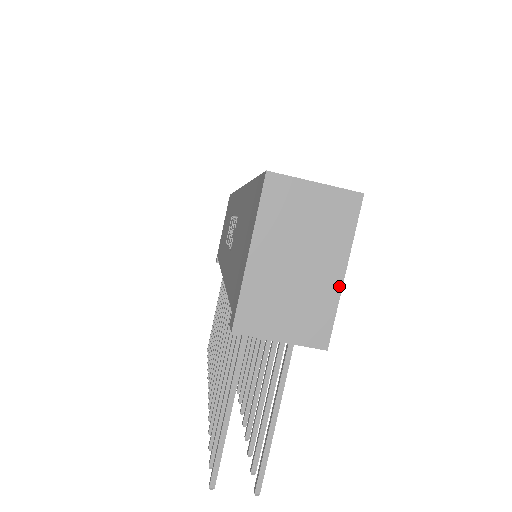
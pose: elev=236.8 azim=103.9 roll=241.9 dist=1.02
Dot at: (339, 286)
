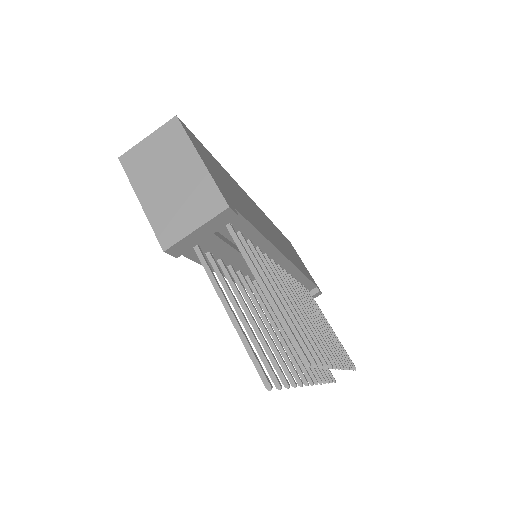
Dot at: (204, 168)
